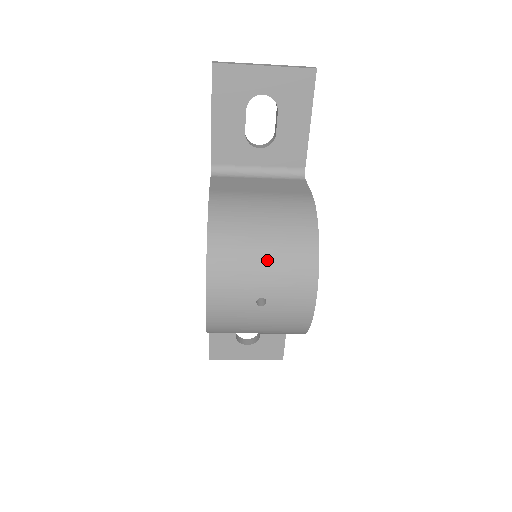
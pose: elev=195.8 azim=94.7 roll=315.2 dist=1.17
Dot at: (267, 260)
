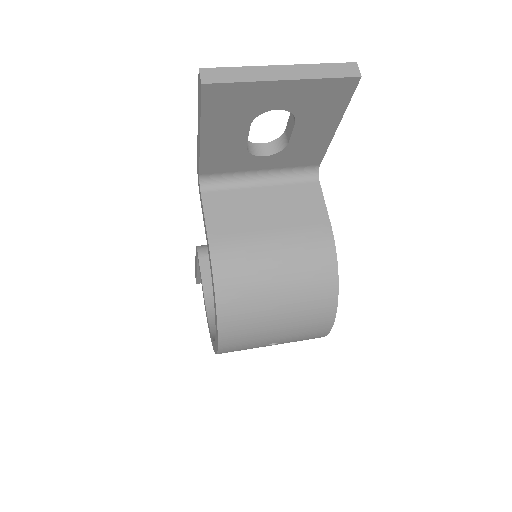
Dot at: (282, 322)
